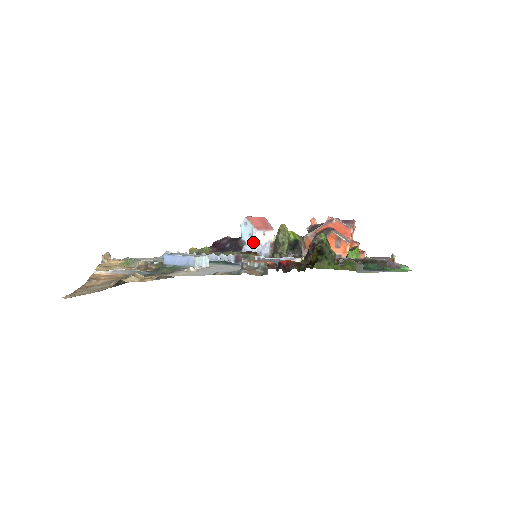
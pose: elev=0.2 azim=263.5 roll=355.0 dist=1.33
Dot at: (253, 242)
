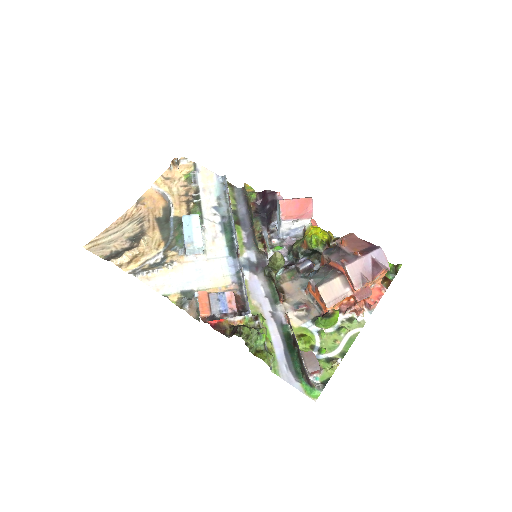
Dot at: (279, 226)
